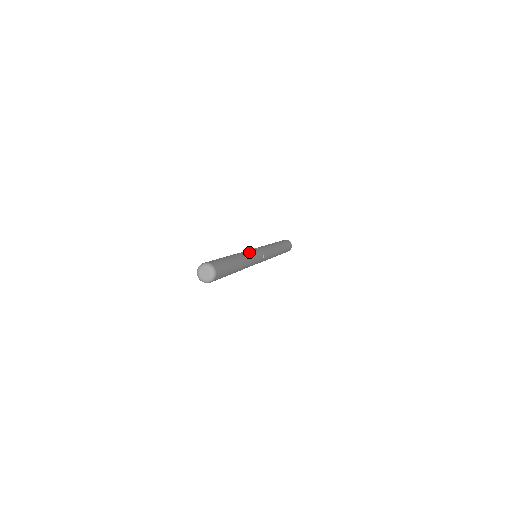
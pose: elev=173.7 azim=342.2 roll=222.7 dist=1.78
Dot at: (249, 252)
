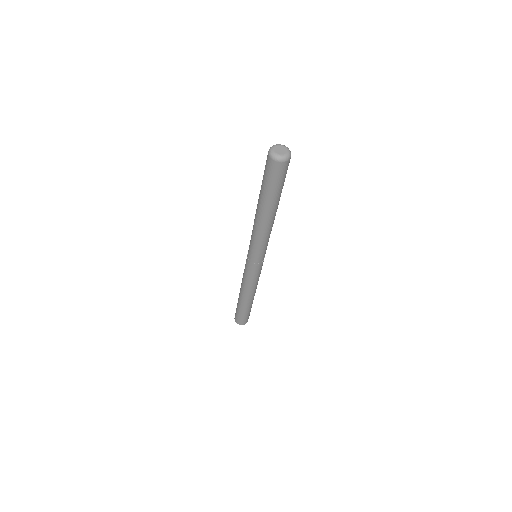
Dot at: occluded
